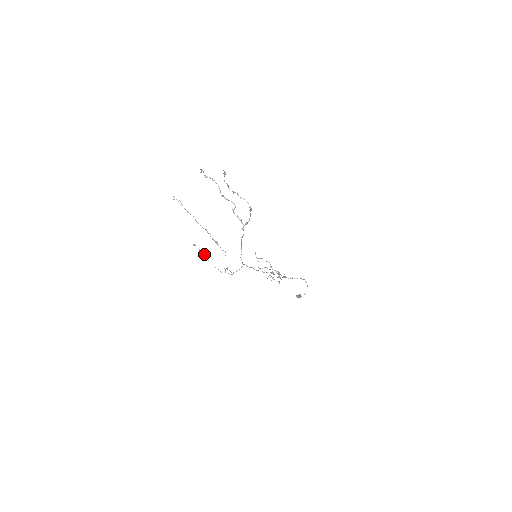
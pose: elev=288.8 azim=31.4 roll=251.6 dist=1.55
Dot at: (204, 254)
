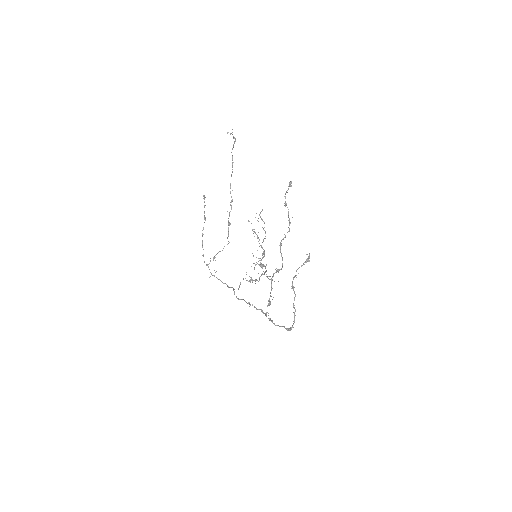
Dot at: (205, 219)
